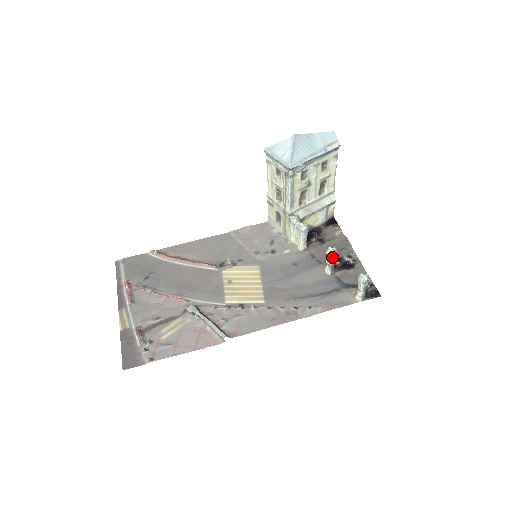
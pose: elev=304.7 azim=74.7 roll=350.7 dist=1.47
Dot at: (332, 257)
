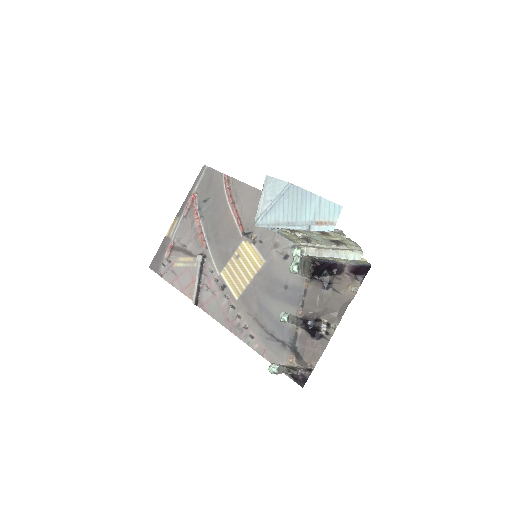
Dot at: occluded
